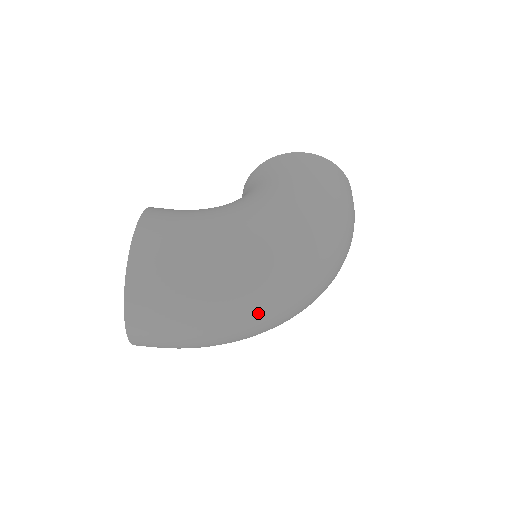
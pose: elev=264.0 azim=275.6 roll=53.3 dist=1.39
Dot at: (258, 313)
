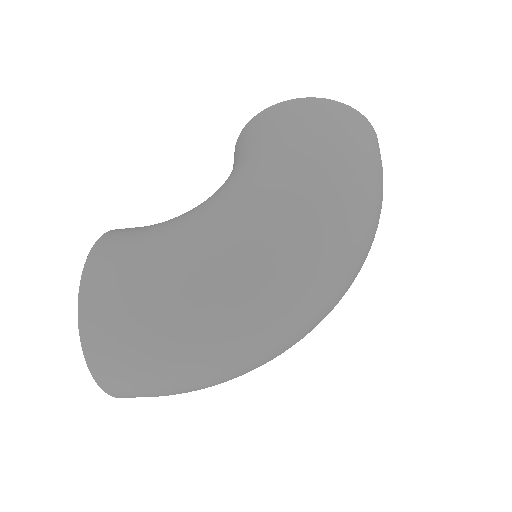
Dot at: (257, 350)
